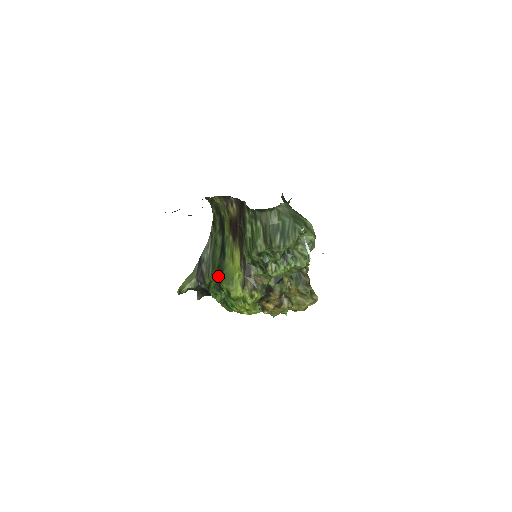
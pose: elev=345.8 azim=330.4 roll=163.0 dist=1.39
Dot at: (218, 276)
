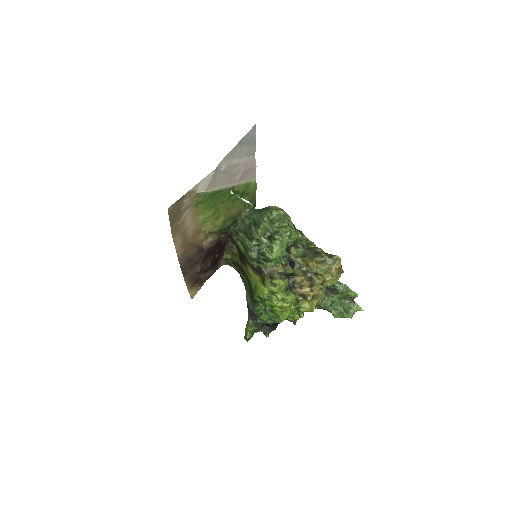
Dot at: occluded
